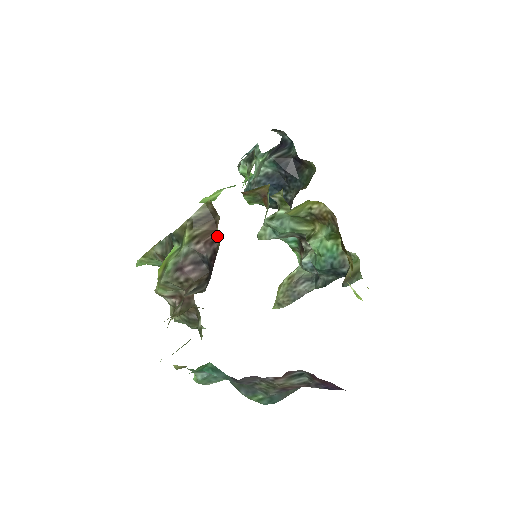
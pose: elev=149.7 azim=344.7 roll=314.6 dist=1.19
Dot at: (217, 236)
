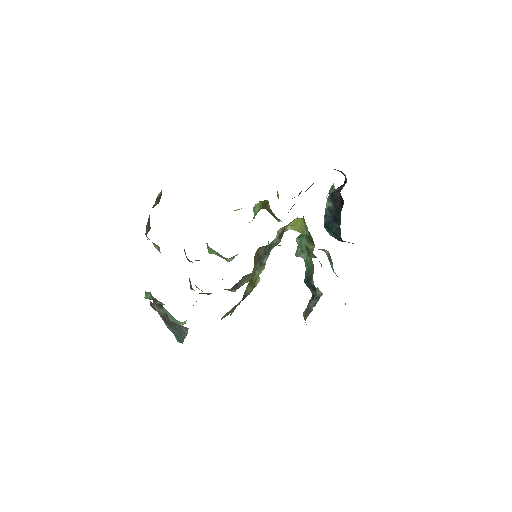
Dot at: occluded
